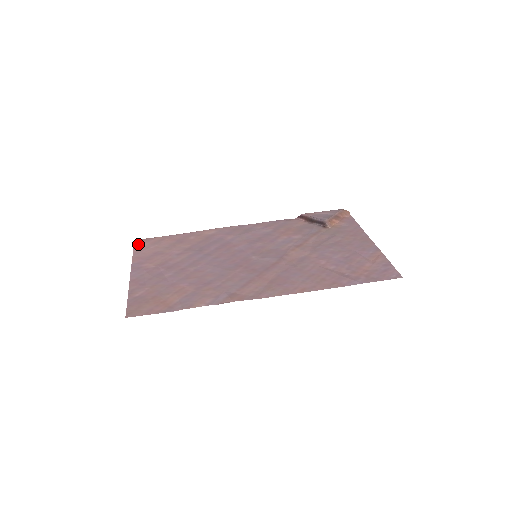
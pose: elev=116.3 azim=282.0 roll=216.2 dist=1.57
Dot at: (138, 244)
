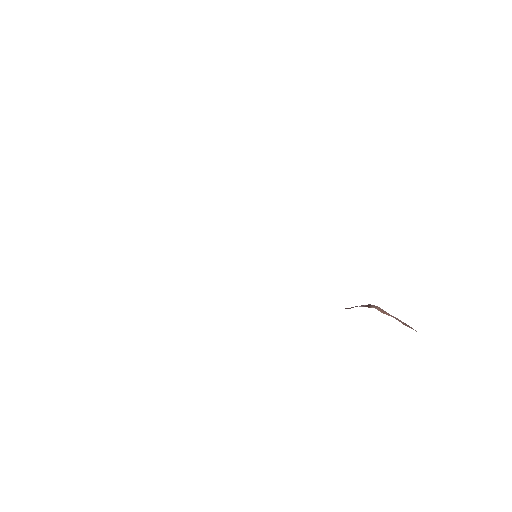
Dot at: occluded
